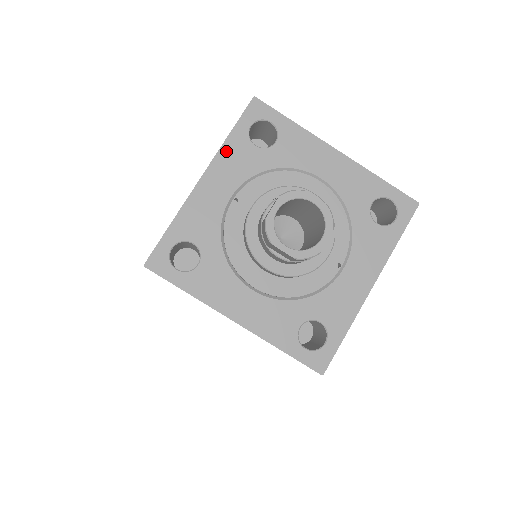
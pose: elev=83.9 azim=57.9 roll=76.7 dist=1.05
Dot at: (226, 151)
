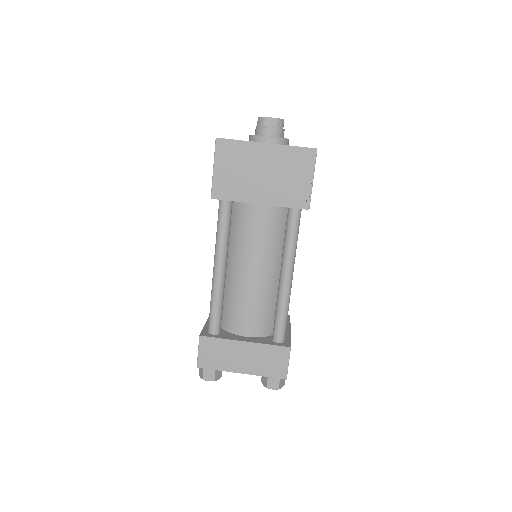
Dot at: occluded
